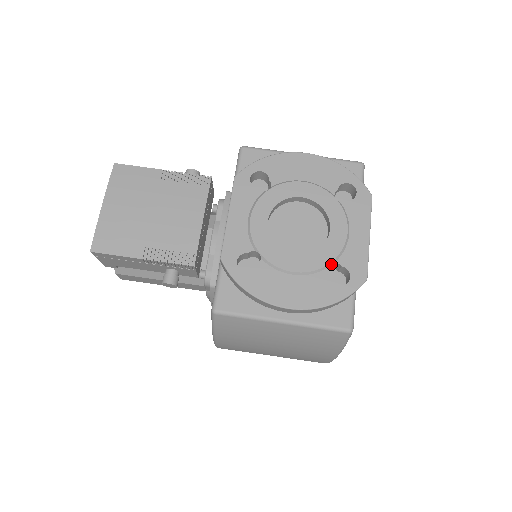
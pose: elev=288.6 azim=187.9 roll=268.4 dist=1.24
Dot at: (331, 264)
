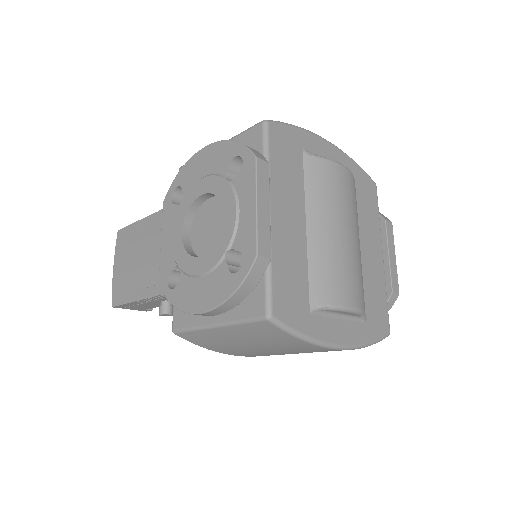
Dot at: (232, 252)
